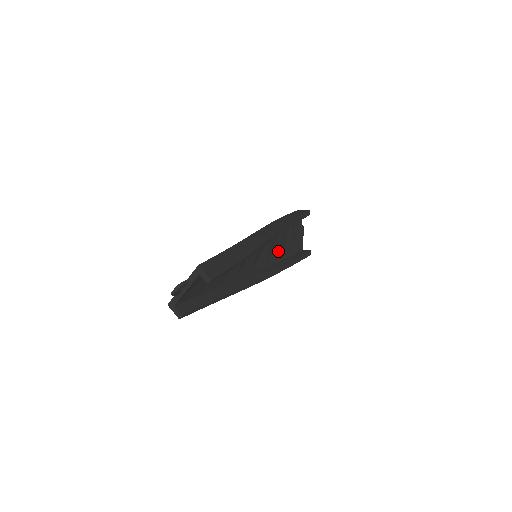
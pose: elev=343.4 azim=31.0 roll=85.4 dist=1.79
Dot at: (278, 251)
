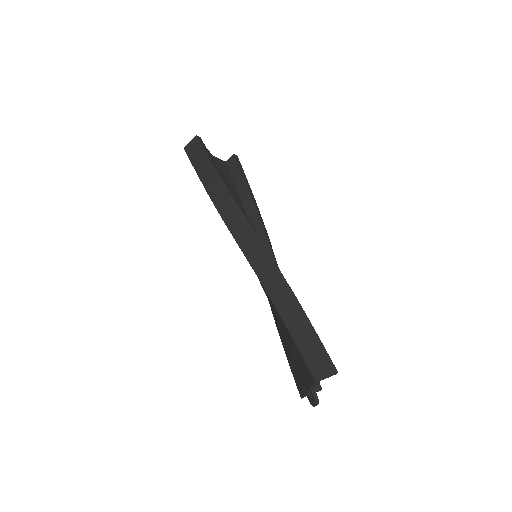
Dot at: occluded
